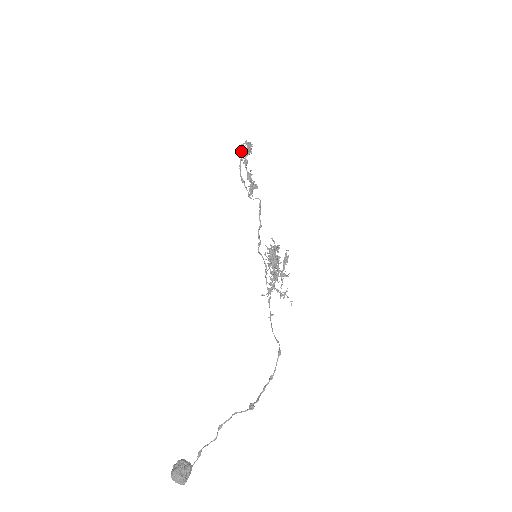
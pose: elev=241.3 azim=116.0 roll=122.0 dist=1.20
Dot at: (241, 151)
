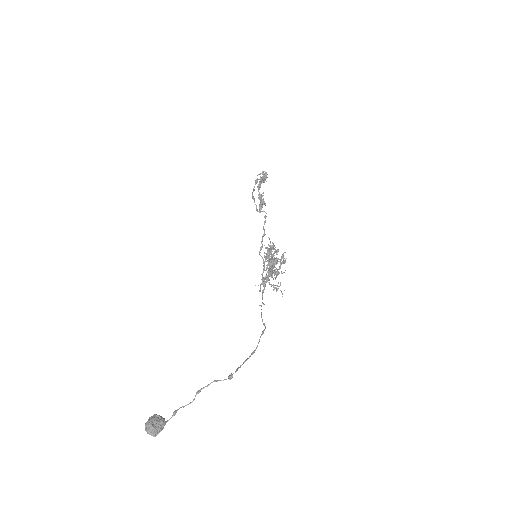
Dot at: occluded
